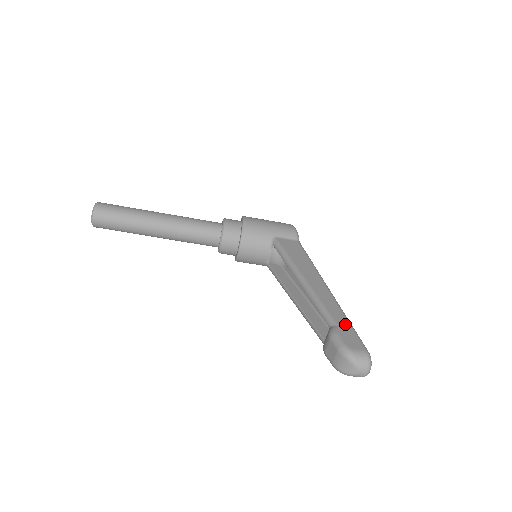
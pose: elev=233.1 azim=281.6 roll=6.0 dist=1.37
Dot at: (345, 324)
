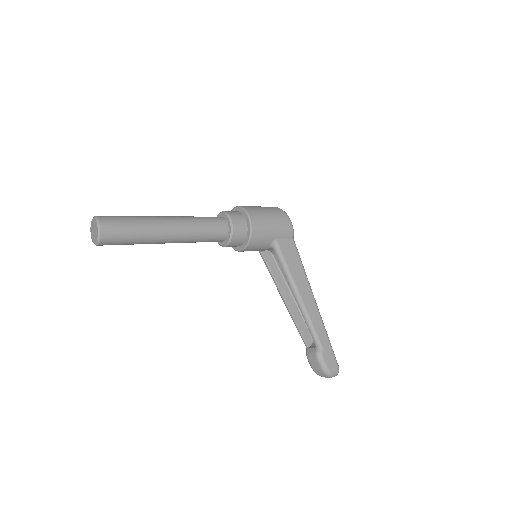
Dot at: (327, 345)
